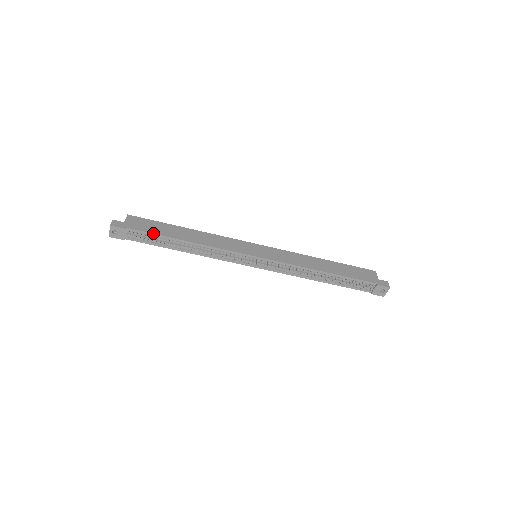
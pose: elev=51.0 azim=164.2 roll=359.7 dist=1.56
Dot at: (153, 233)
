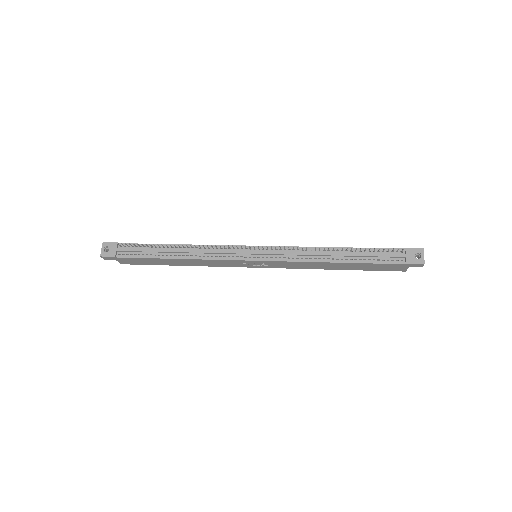
Dot at: (144, 244)
